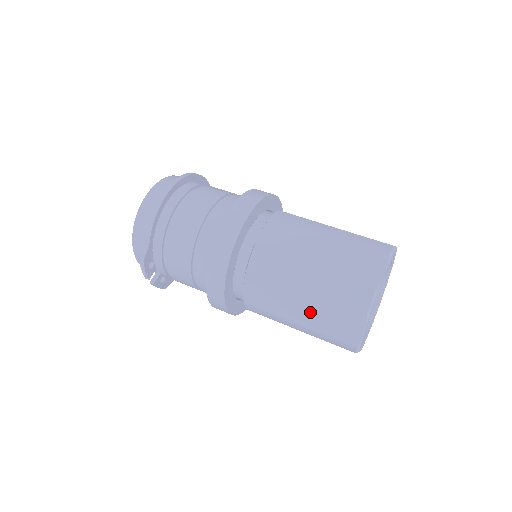
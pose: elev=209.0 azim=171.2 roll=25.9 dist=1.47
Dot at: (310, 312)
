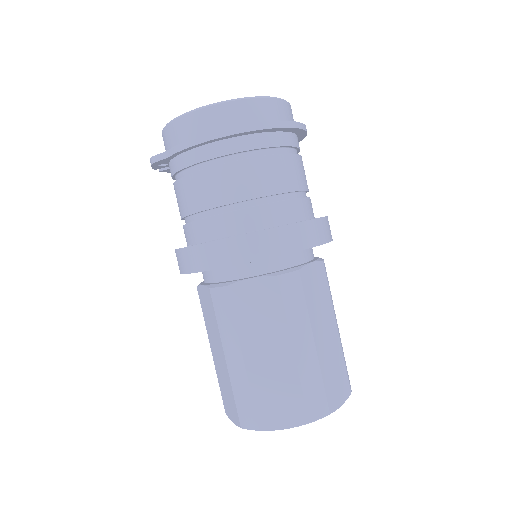
Dot at: (220, 365)
